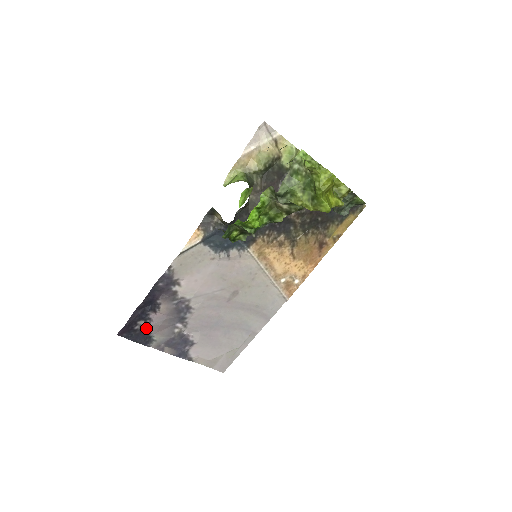
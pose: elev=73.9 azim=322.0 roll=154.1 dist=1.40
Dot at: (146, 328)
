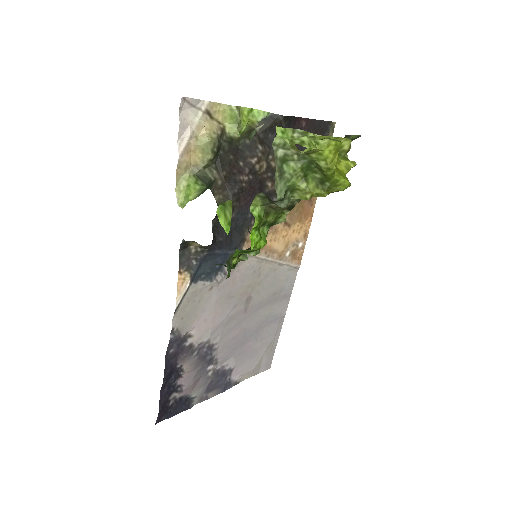
Dot at: (180, 396)
